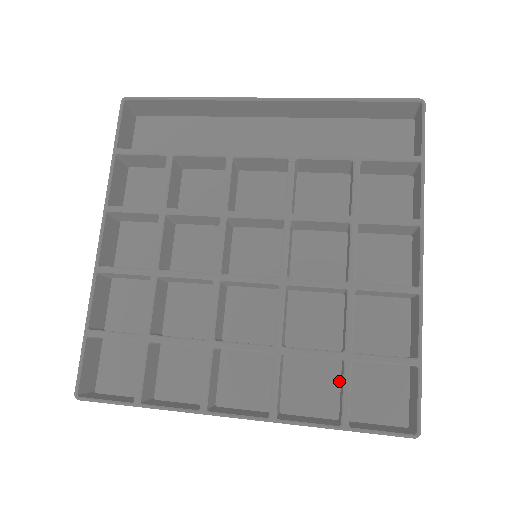
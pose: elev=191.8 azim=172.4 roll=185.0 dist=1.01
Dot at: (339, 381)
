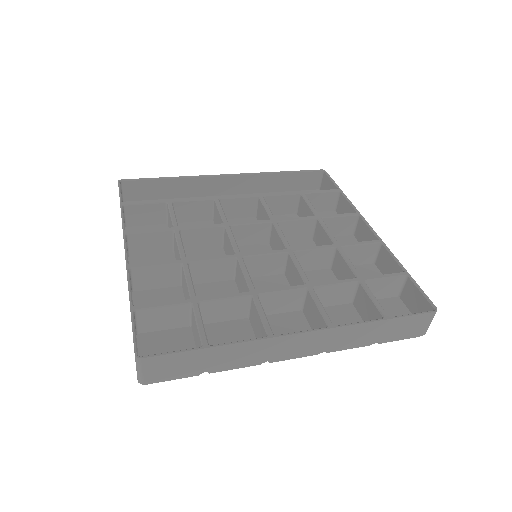
Dot at: (359, 316)
